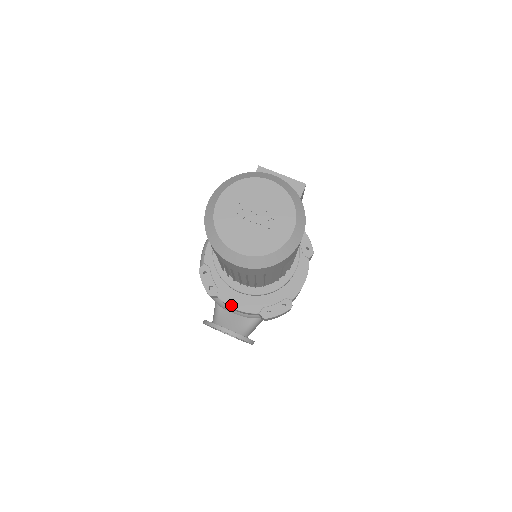
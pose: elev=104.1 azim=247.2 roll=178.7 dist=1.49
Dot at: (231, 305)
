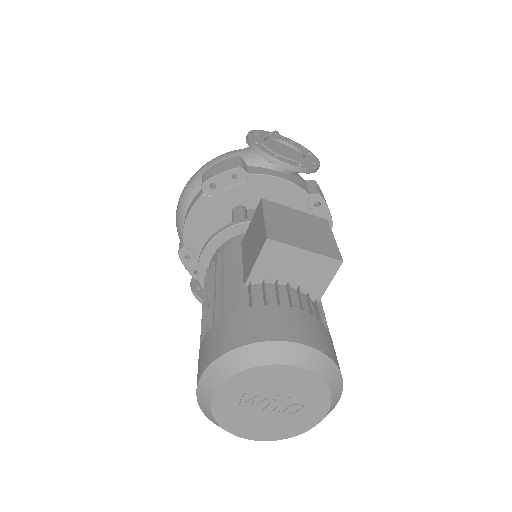
Dot at: occluded
